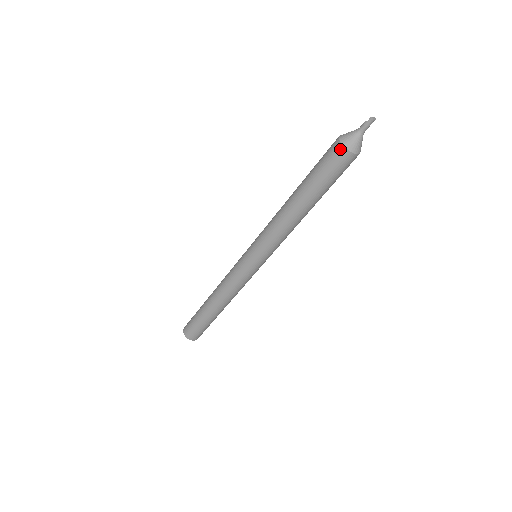
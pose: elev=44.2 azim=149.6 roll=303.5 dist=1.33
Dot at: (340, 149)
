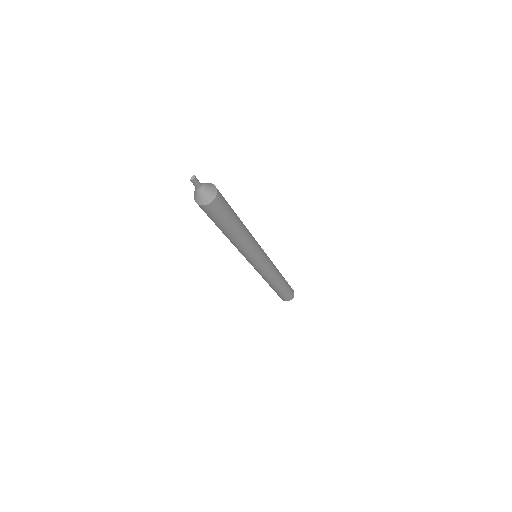
Dot at: (201, 207)
